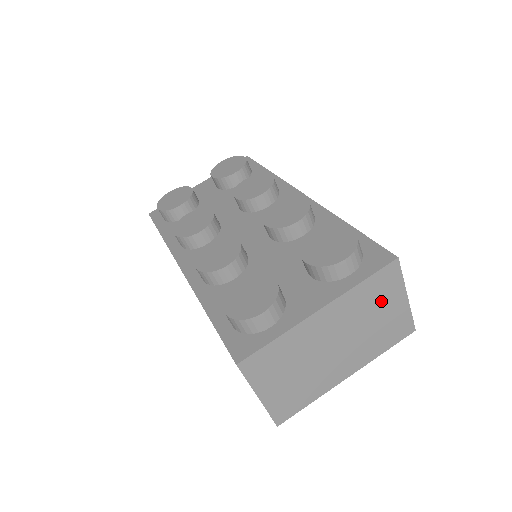
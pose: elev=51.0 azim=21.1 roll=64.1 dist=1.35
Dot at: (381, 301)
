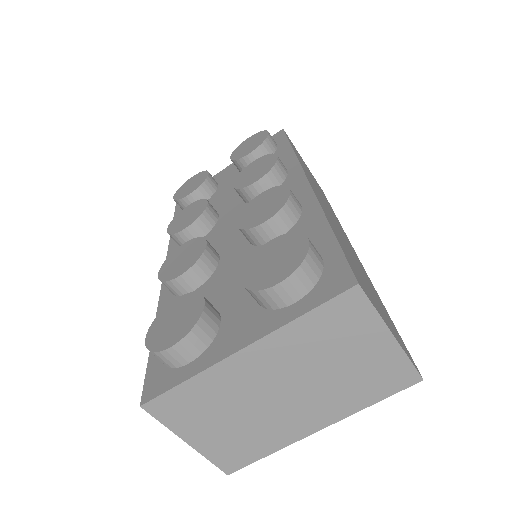
Dot at: (345, 341)
